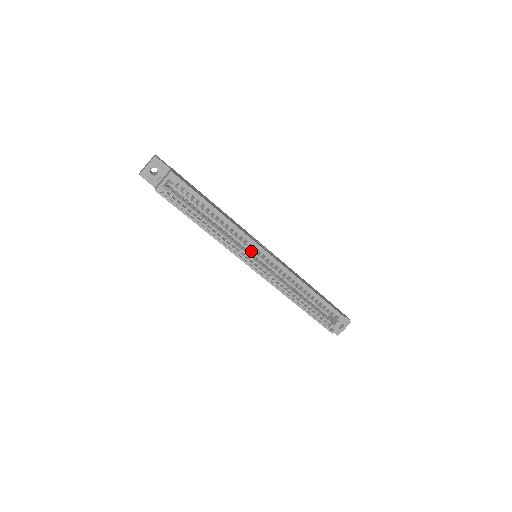
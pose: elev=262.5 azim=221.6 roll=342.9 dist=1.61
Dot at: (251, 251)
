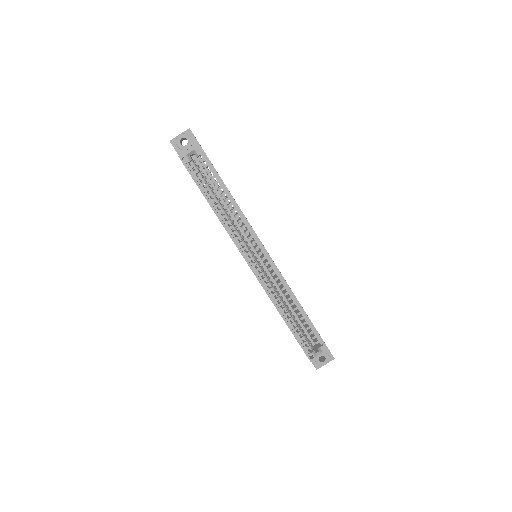
Dot at: (253, 250)
